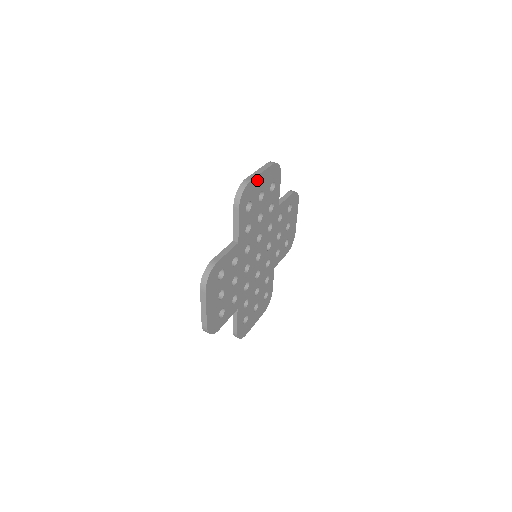
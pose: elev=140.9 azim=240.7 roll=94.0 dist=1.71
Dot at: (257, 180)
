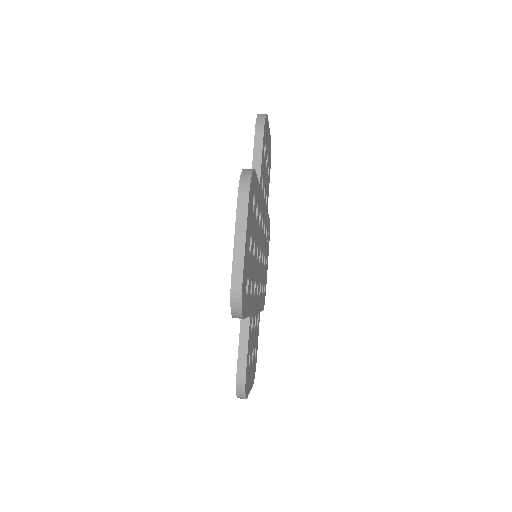
Dot at: (244, 257)
